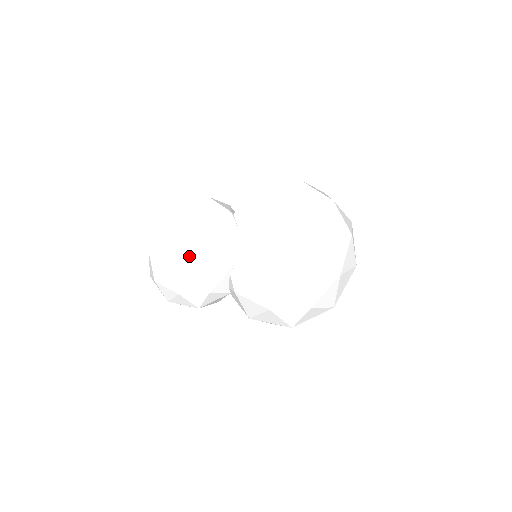
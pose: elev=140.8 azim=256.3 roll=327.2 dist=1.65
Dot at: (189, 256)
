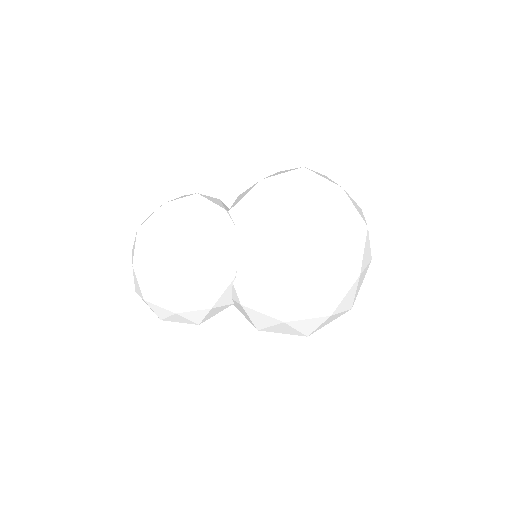
Dot at: (182, 267)
